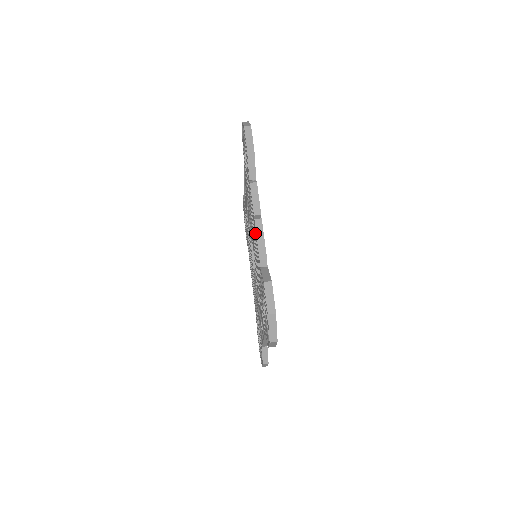
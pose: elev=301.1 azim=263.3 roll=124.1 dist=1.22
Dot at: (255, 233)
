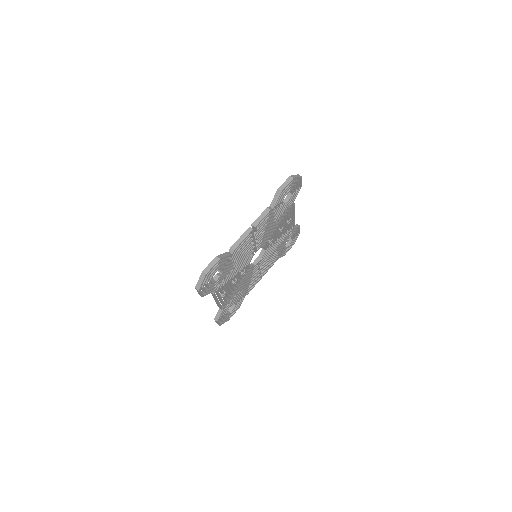
Dot at: occluded
